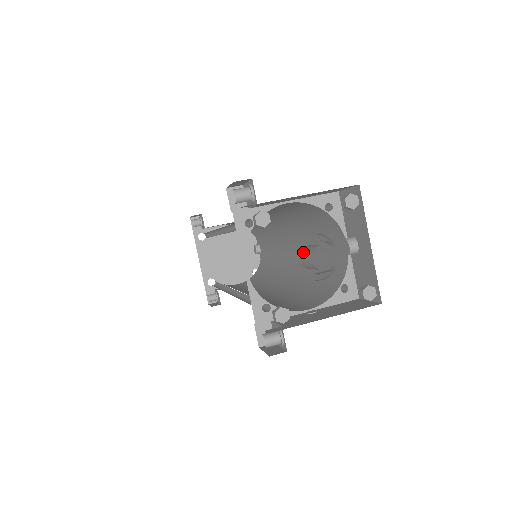
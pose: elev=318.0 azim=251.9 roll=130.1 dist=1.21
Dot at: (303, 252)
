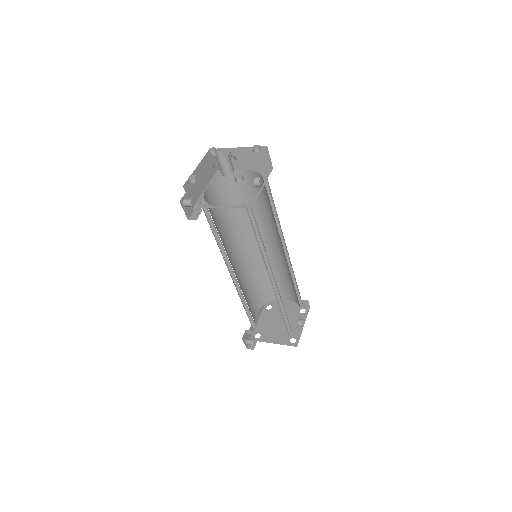
Dot at: occluded
